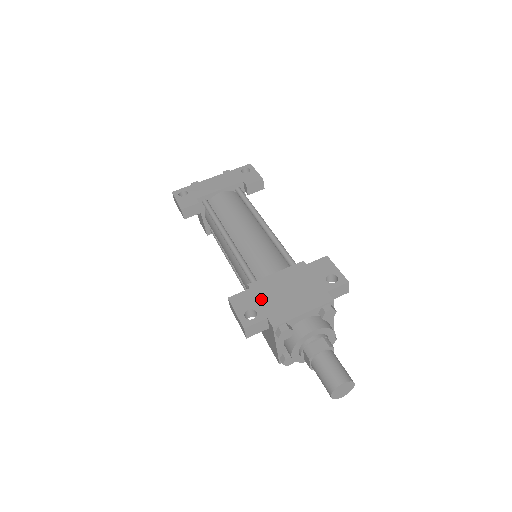
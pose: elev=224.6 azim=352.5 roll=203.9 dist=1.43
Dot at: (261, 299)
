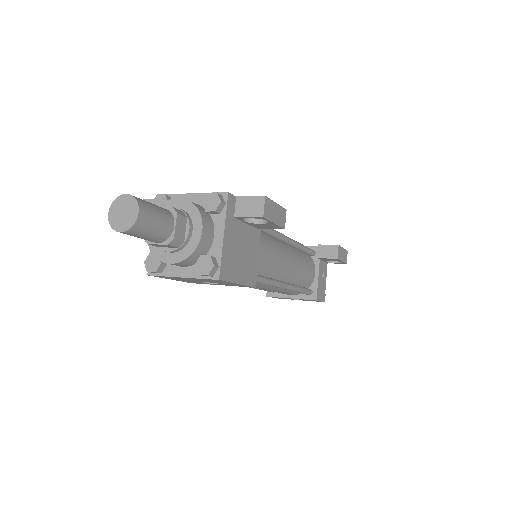
Dot at: occluded
